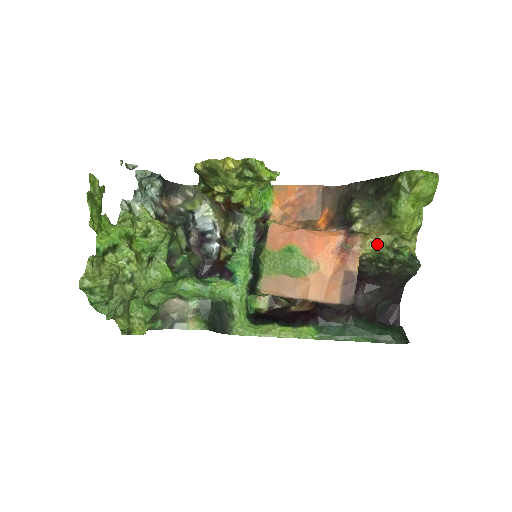
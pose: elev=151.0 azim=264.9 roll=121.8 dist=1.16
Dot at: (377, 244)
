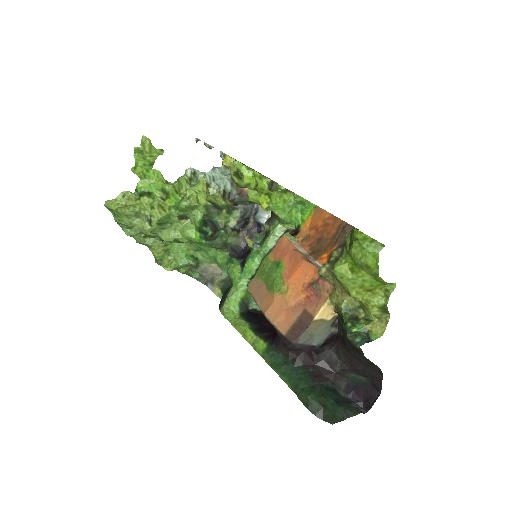
Dot at: (340, 300)
